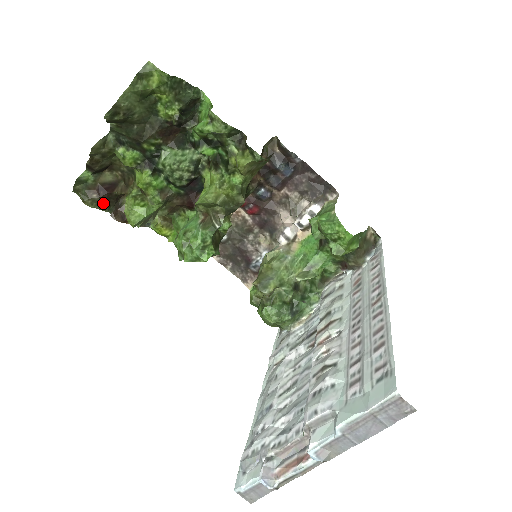
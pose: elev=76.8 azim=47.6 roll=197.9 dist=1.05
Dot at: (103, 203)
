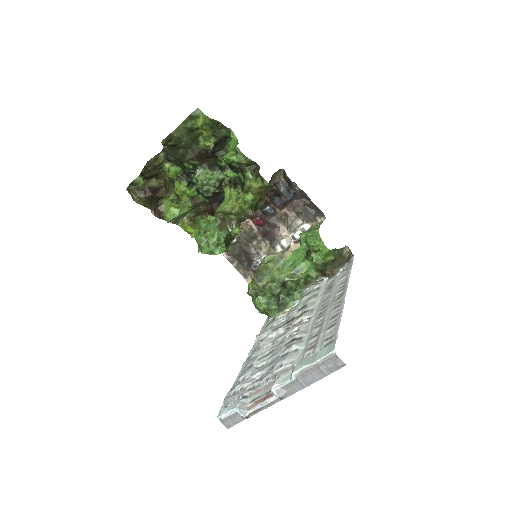
Dot at: (147, 202)
